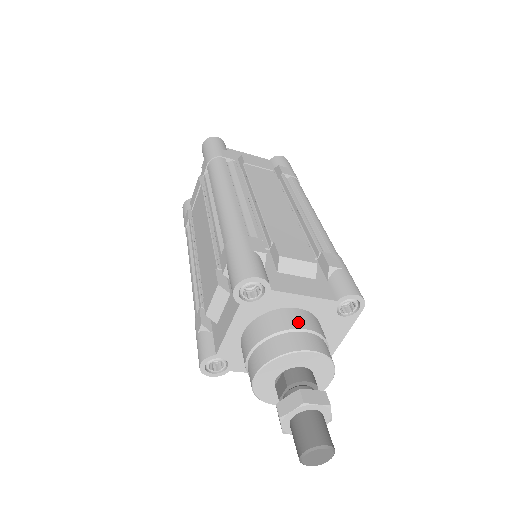
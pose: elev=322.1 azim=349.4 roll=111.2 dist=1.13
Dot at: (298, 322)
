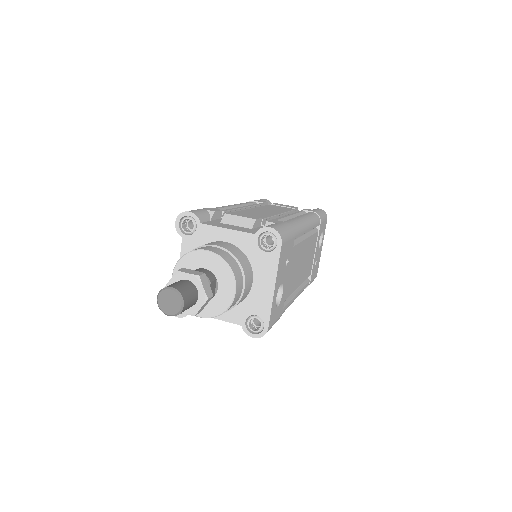
Dot at: (215, 243)
